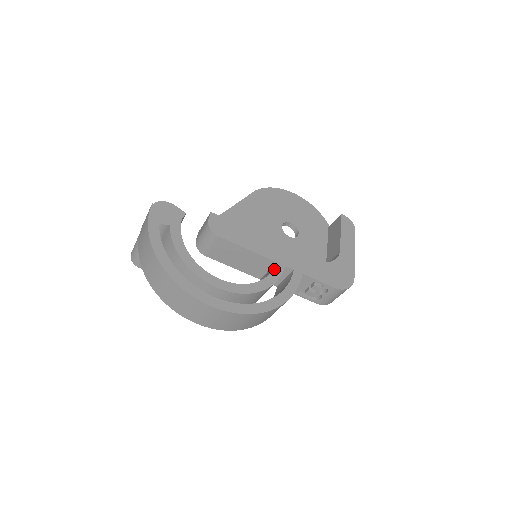
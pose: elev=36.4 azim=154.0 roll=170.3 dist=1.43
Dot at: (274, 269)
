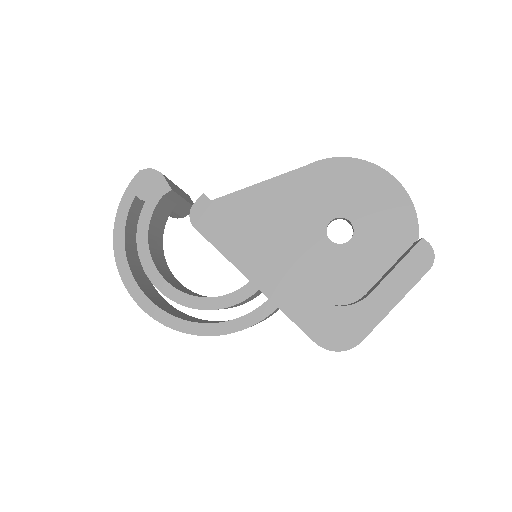
Dot at: (241, 289)
